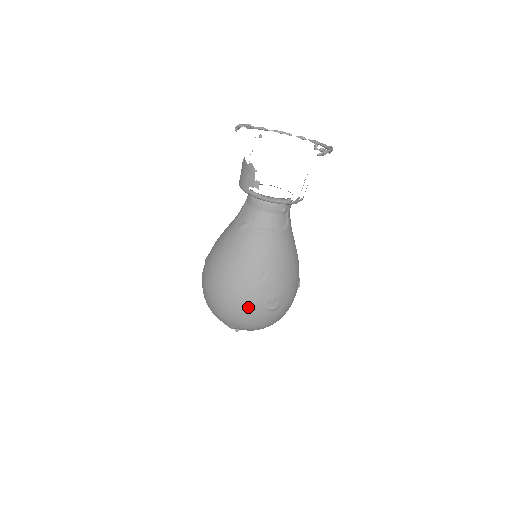
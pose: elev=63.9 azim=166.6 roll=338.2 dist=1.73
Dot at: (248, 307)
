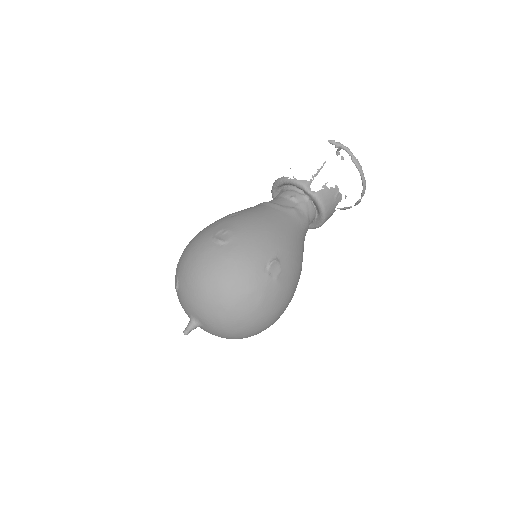
Dot at: (200, 236)
